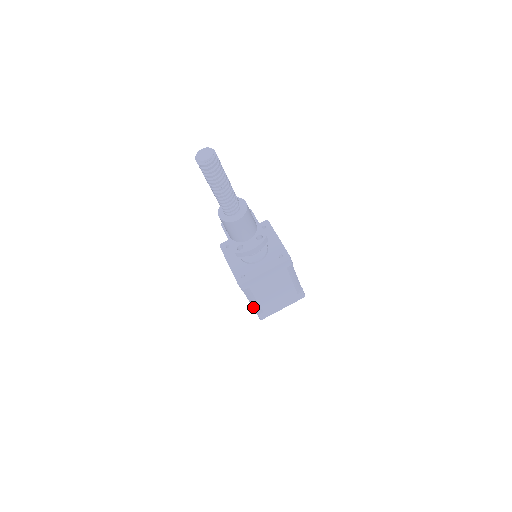
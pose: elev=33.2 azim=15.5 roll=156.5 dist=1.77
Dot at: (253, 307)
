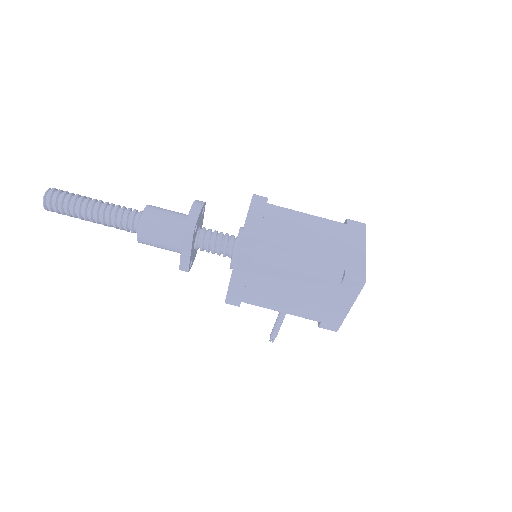
Dot at: (330, 281)
